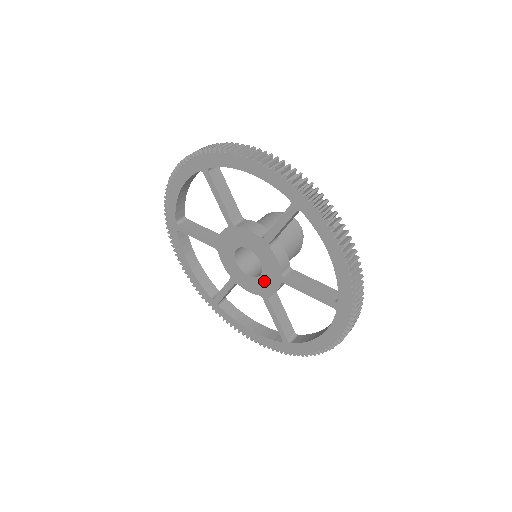
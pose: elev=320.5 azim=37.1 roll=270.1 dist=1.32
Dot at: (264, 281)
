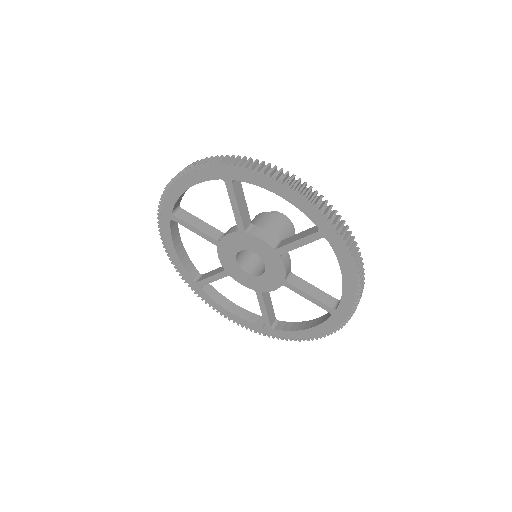
Dot at: (263, 280)
